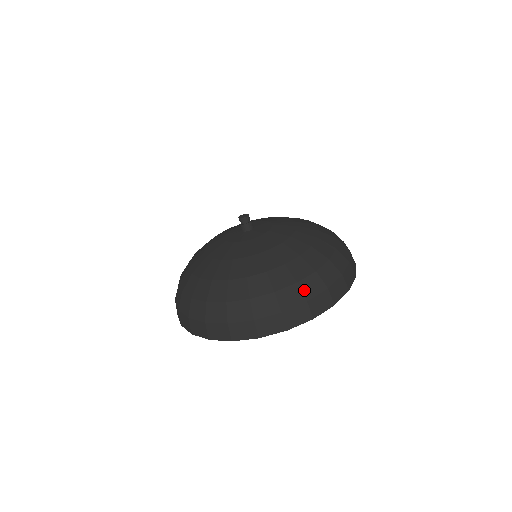
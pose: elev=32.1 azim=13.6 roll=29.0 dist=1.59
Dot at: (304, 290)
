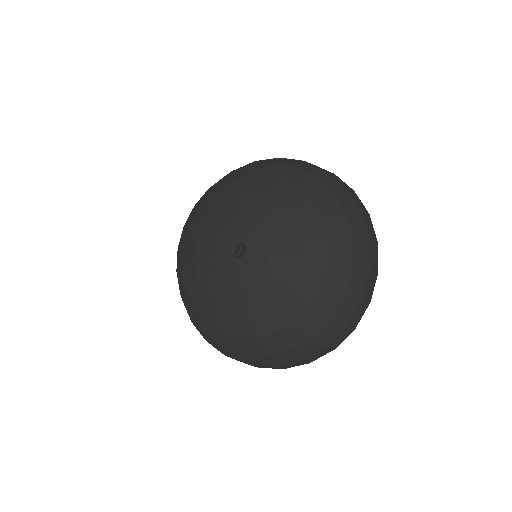
Dot at: (226, 352)
